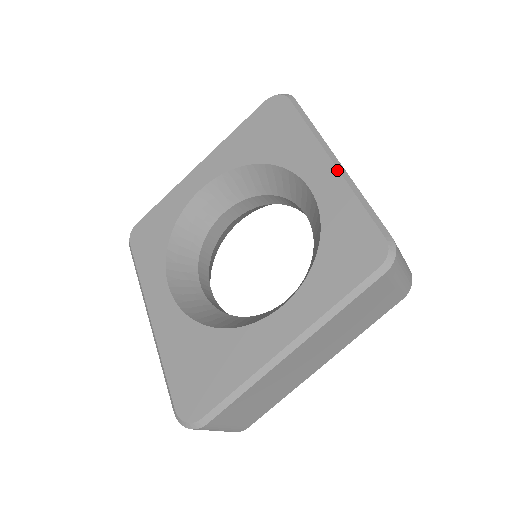
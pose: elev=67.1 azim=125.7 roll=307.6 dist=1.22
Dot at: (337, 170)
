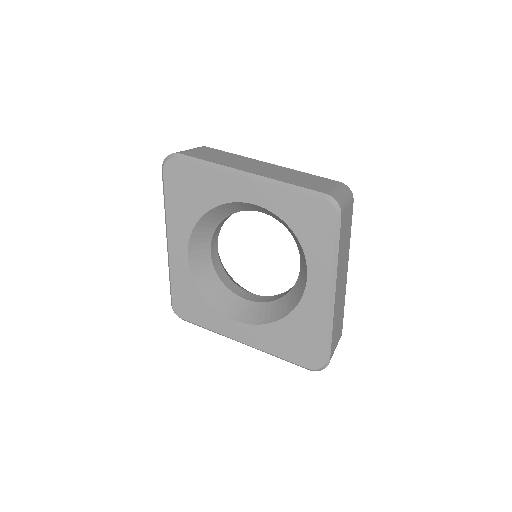
Dot at: (257, 181)
